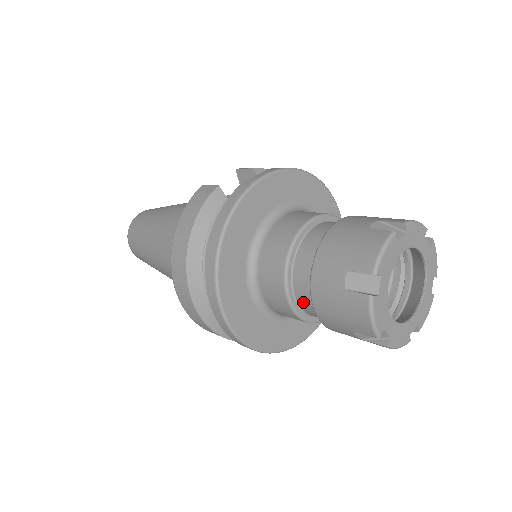
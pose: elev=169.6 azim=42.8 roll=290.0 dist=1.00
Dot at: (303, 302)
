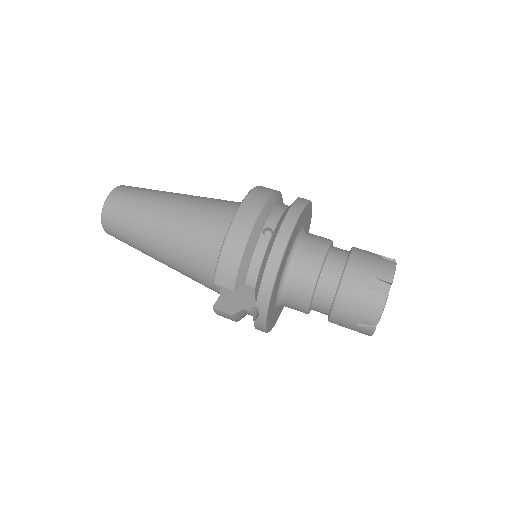
Dot at: occluded
